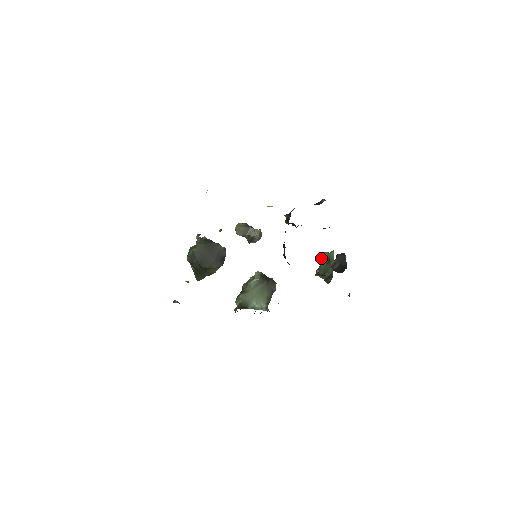
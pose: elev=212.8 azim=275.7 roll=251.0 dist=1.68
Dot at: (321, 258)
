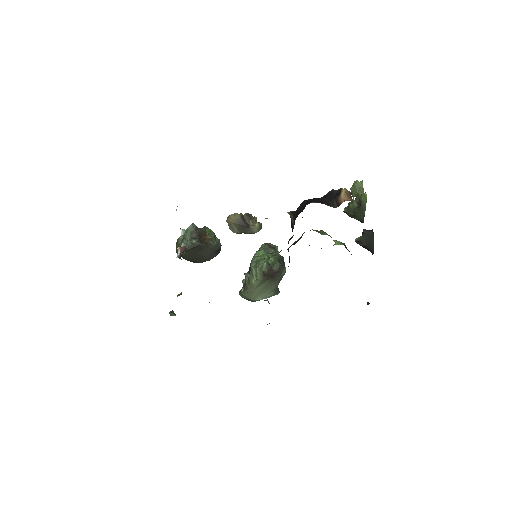
Dot at: (352, 189)
